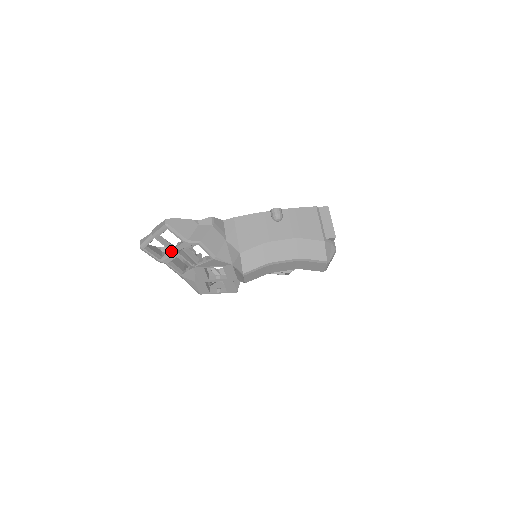
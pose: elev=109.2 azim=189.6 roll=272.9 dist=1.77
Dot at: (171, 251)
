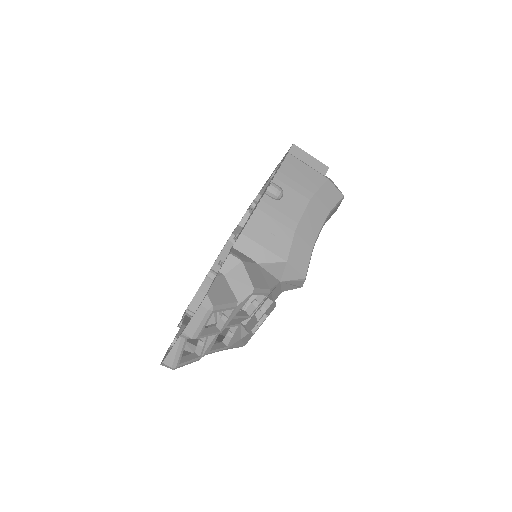
Dot at: (219, 333)
